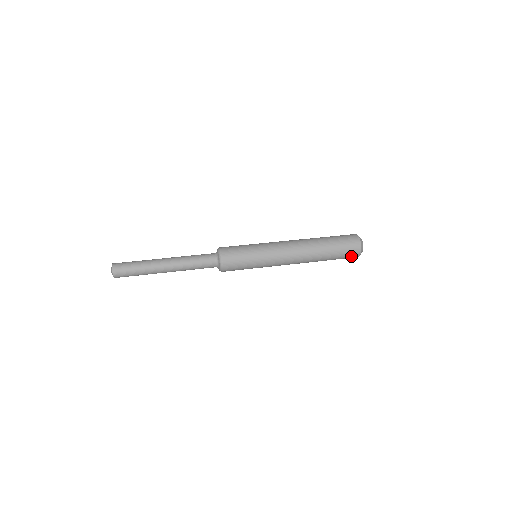
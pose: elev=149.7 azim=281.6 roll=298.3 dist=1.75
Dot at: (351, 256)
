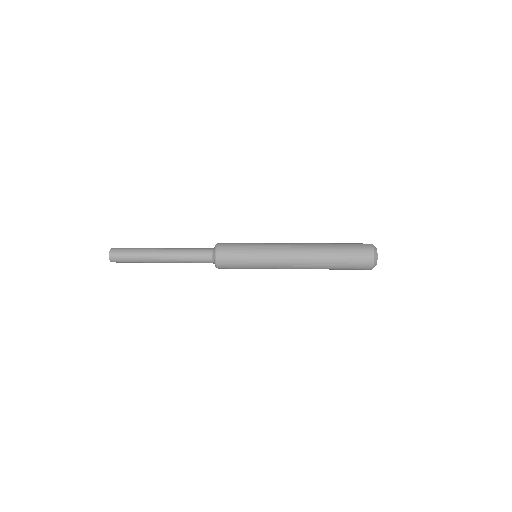
Dot at: (363, 264)
